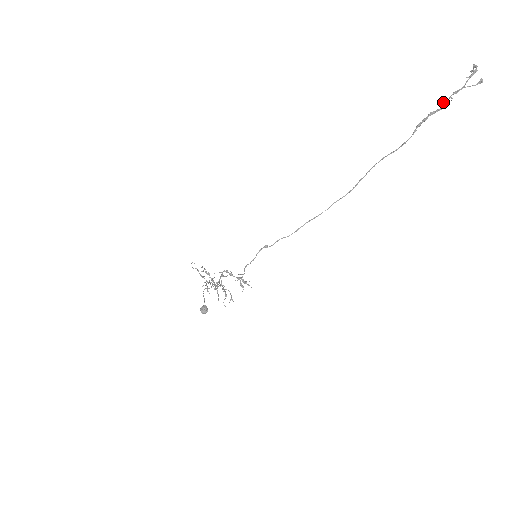
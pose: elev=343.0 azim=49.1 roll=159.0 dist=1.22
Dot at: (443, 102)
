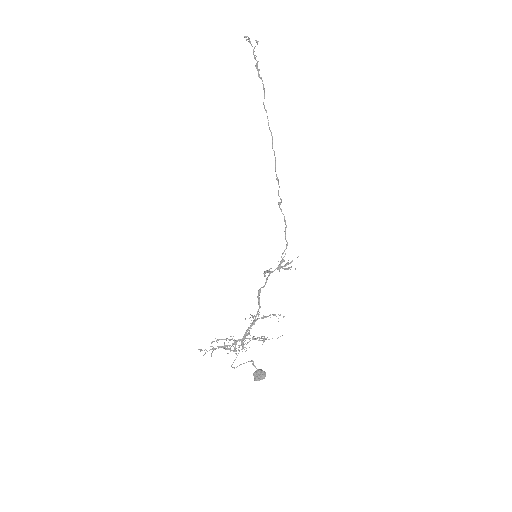
Dot at: (255, 57)
